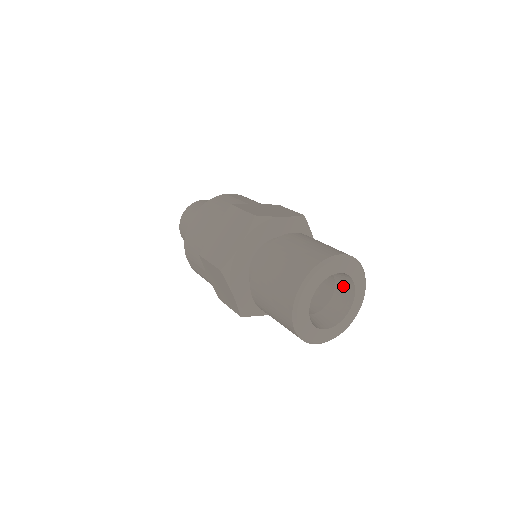
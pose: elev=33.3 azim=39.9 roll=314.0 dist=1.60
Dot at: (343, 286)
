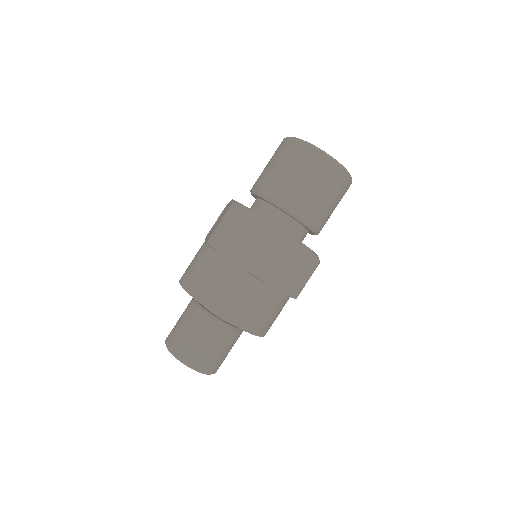
Dot at: occluded
